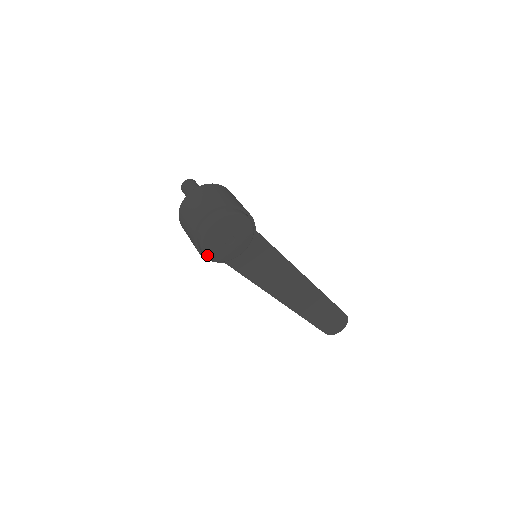
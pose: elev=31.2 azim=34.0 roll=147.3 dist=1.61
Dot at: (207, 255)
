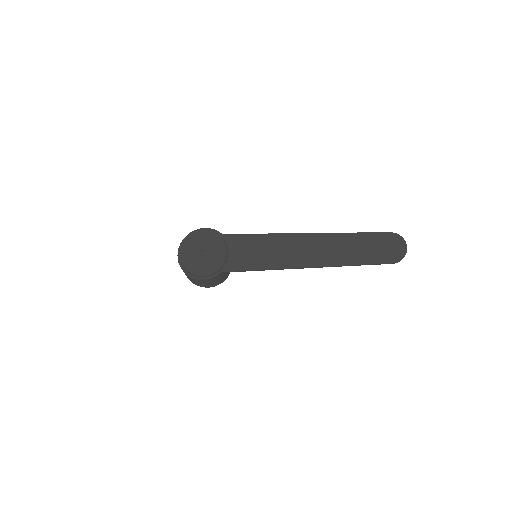
Dot at: (198, 273)
